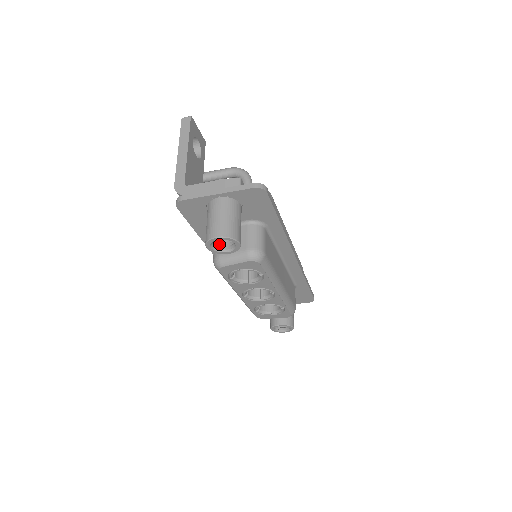
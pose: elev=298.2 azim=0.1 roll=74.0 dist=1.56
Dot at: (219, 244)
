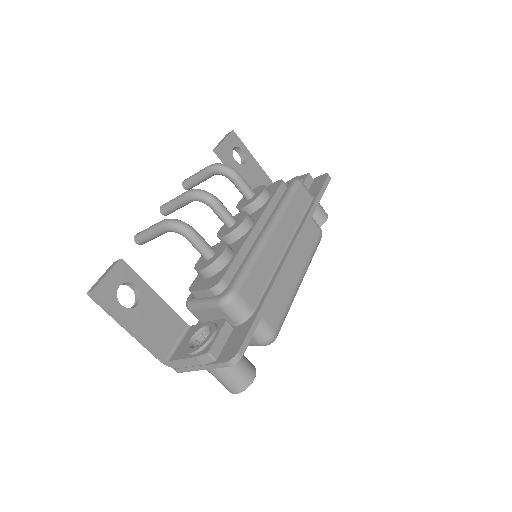
Dot at: occluded
